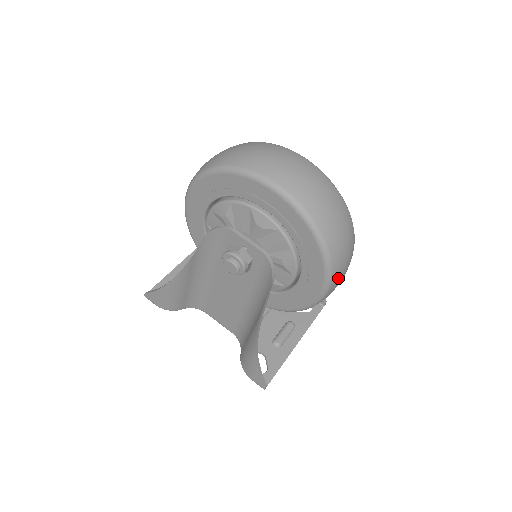
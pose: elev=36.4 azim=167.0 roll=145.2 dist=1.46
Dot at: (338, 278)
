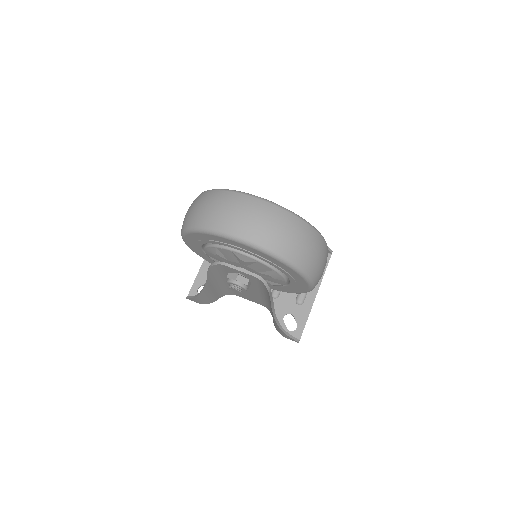
Dot at: (319, 275)
